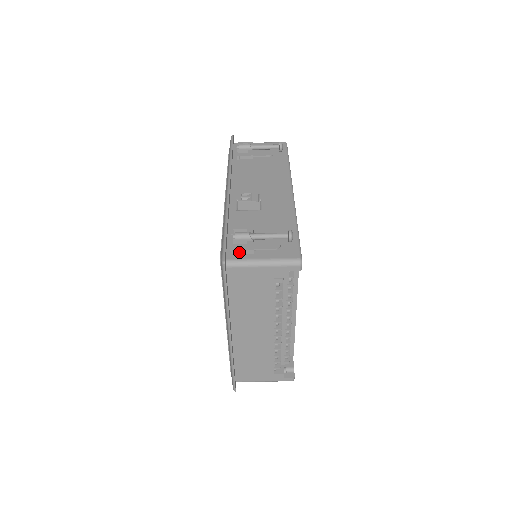
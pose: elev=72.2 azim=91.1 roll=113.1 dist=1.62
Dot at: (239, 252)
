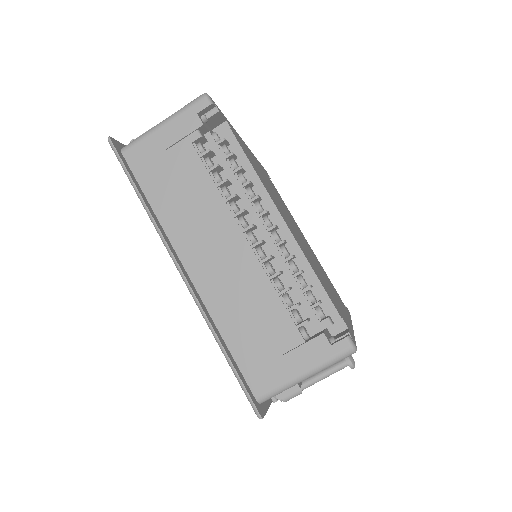
Dot at: occluded
